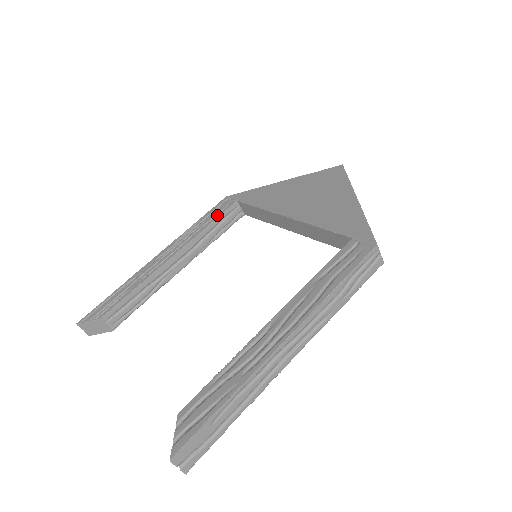
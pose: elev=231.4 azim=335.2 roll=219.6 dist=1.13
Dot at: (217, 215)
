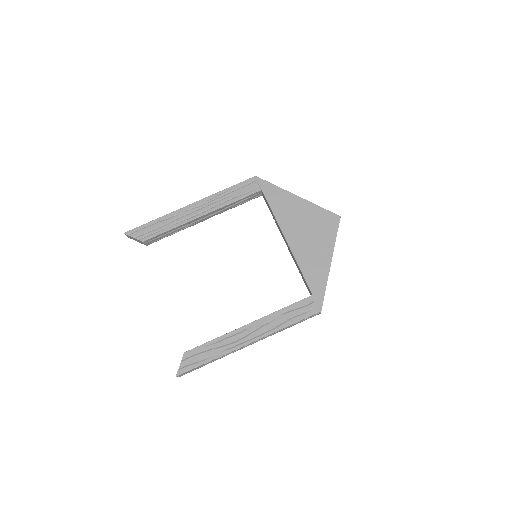
Dot at: (243, 195)
